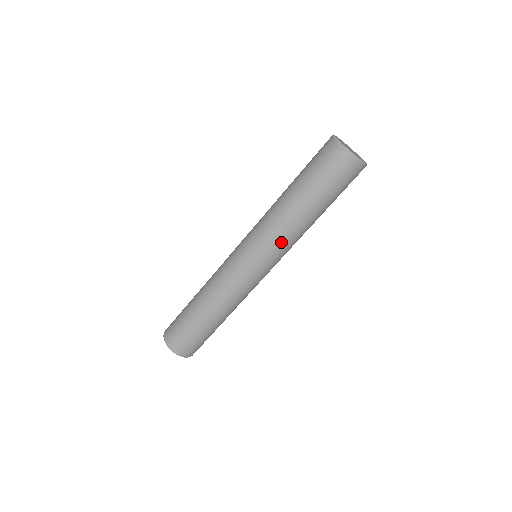
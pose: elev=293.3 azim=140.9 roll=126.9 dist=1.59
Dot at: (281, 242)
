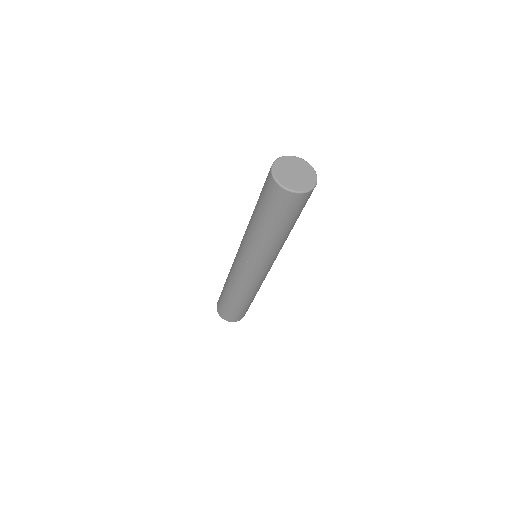
Dot at: (254, 252)
